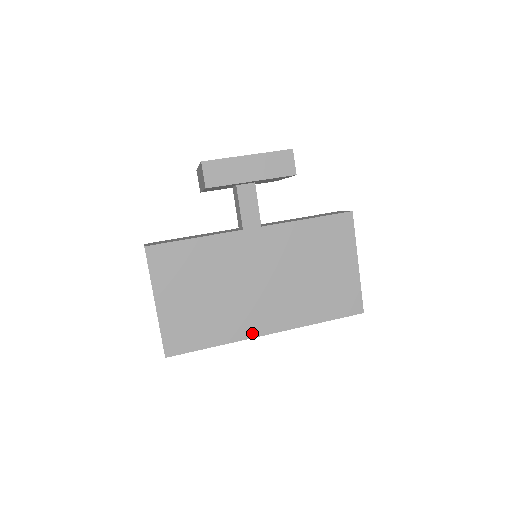
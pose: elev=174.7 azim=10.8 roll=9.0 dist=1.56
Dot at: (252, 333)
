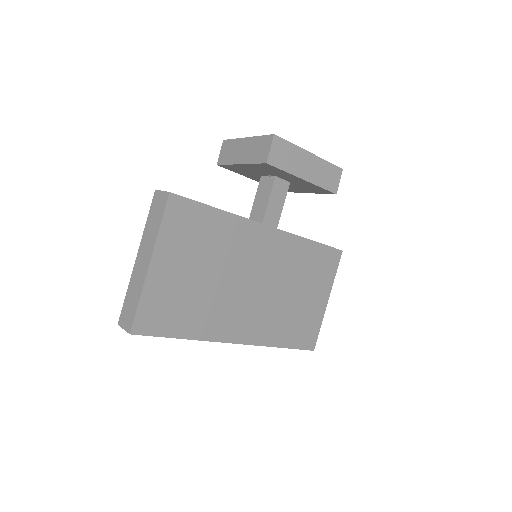
Dot at: (224, 337)
